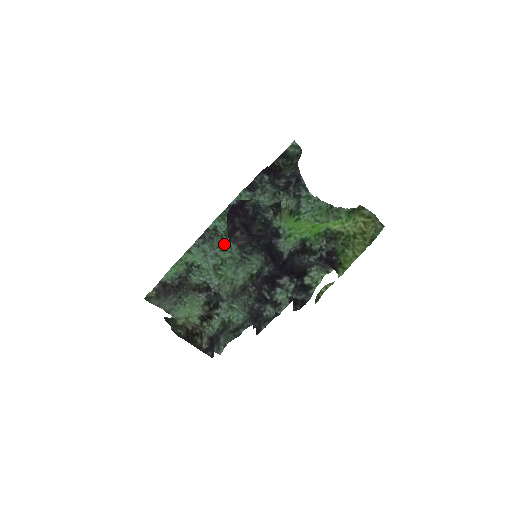
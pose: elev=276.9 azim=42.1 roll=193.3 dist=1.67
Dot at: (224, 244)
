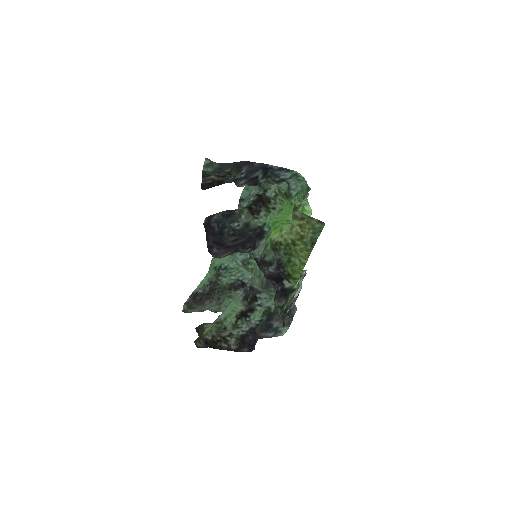
Dot at: occluded
